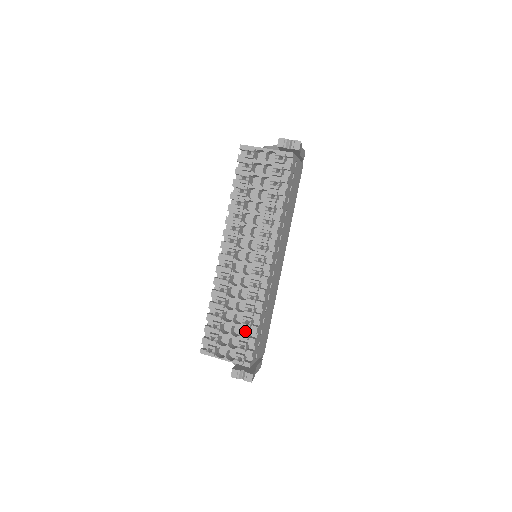
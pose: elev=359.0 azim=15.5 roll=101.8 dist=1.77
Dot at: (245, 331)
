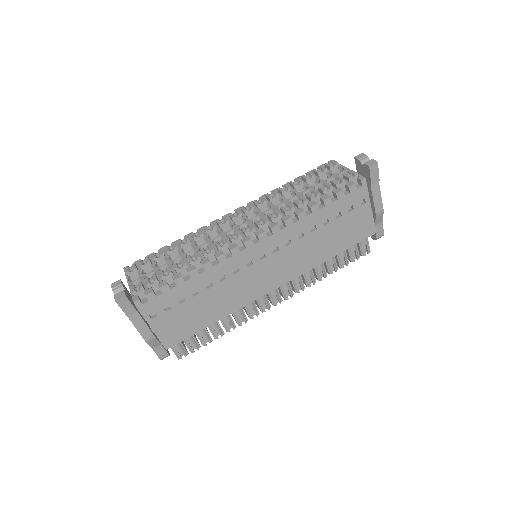
Dot at: (169, 269)
